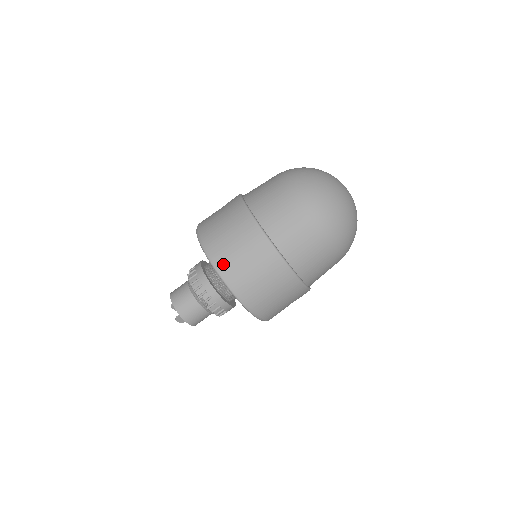
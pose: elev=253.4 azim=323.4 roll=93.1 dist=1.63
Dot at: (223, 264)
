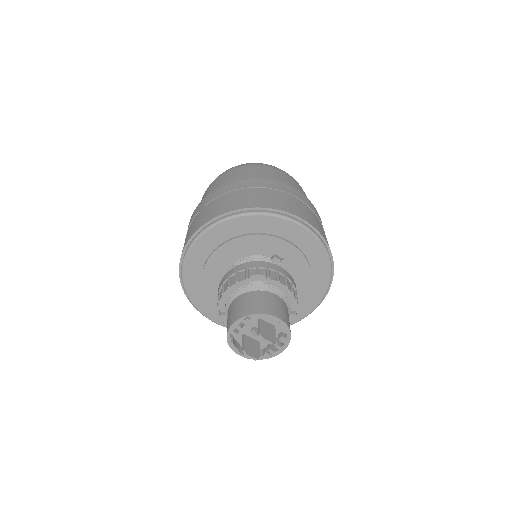
Dot at: (222, 211)
